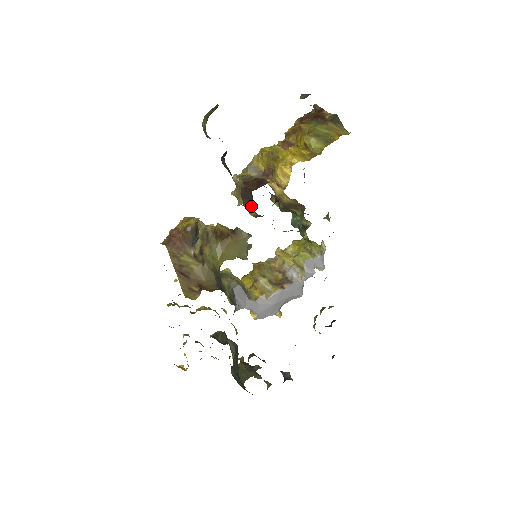
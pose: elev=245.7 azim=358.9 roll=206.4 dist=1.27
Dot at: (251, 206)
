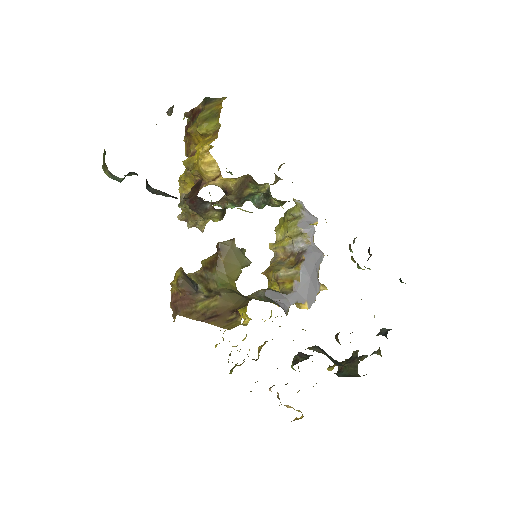
Dot at: (209, 209)
